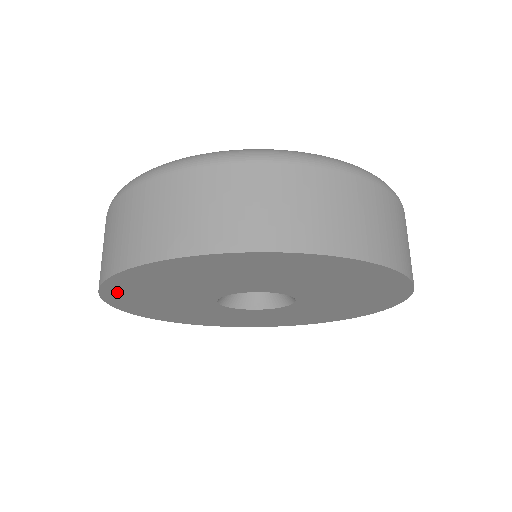
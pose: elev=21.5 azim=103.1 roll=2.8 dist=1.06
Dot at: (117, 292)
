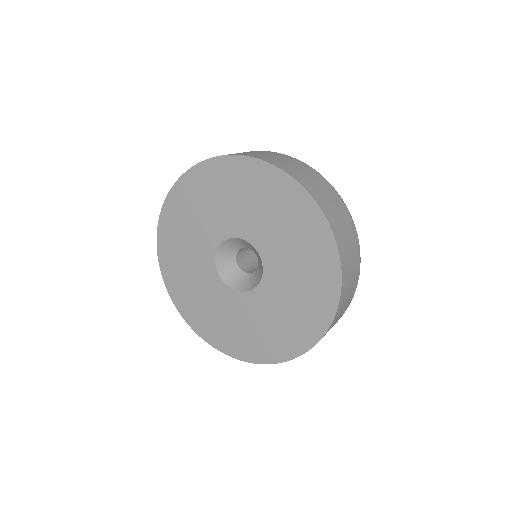
Dot at: (177, 295)
